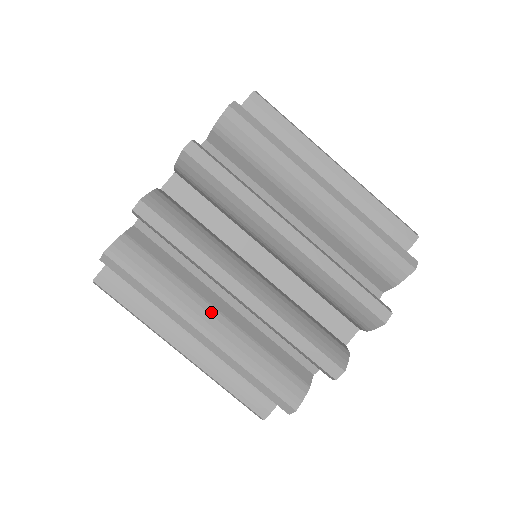
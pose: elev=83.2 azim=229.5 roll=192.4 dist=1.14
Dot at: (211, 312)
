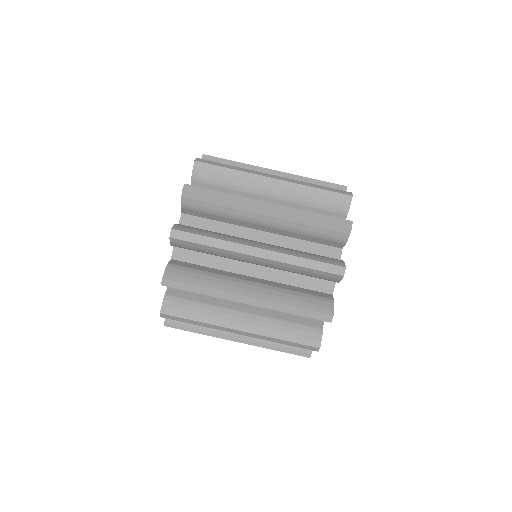
Dot at: occluded
